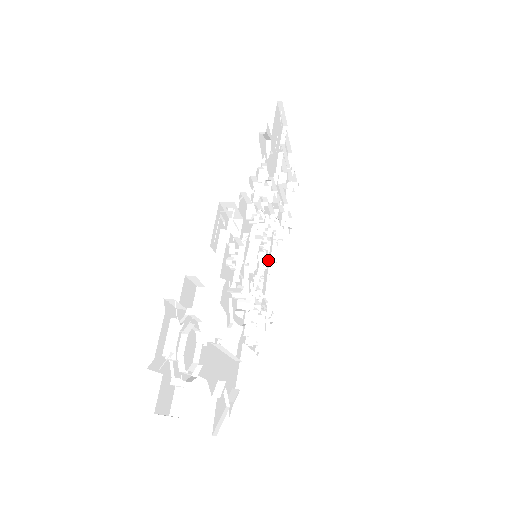
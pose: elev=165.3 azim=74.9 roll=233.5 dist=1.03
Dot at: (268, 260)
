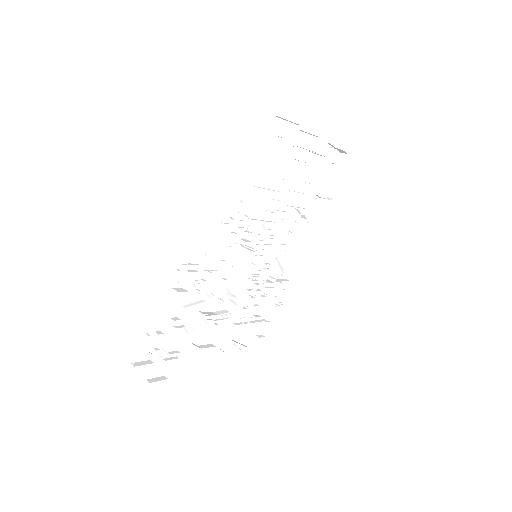
Dot at: (292, 241)
